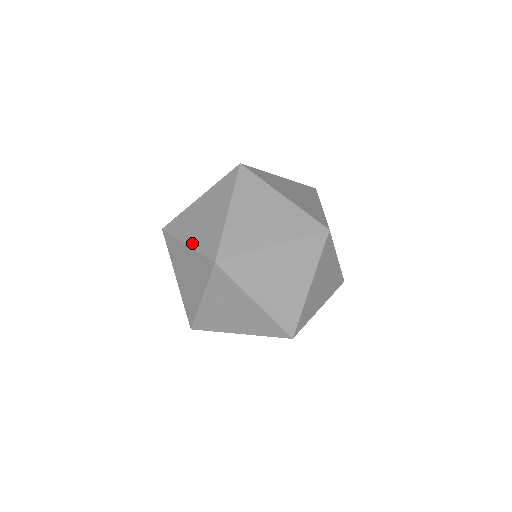
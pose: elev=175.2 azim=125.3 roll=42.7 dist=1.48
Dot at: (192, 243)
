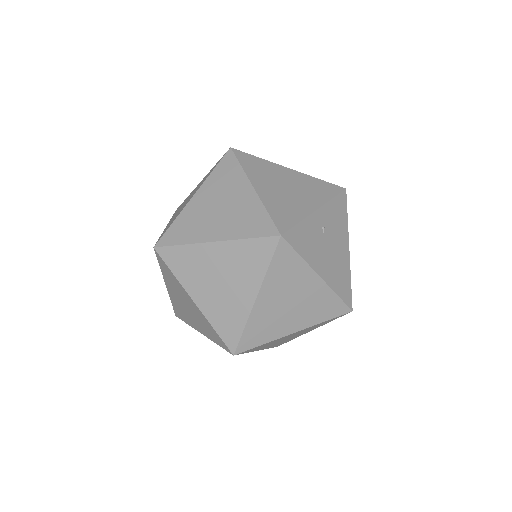
Dot at: (203, 308)
